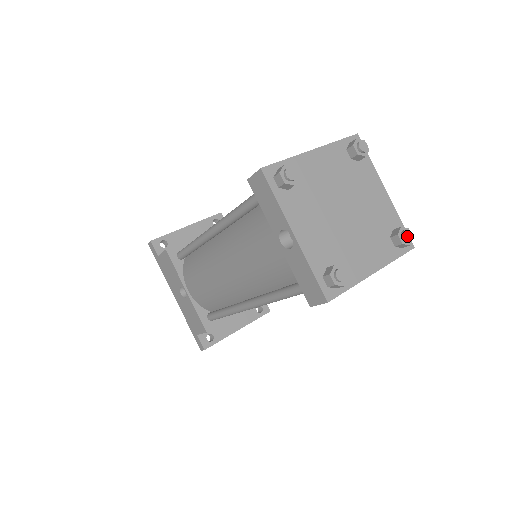
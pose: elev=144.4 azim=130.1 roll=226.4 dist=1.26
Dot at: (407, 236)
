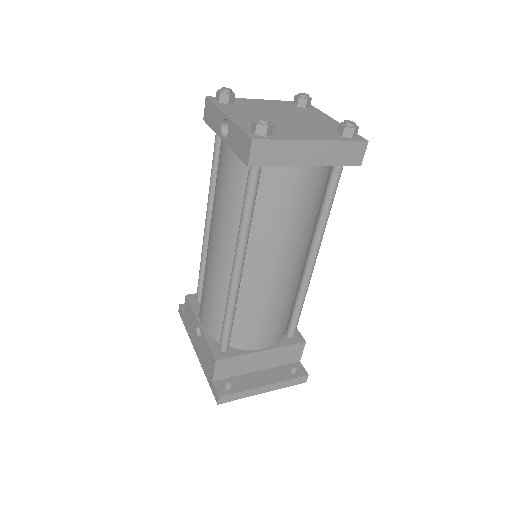
Dot at: (349, 122)
